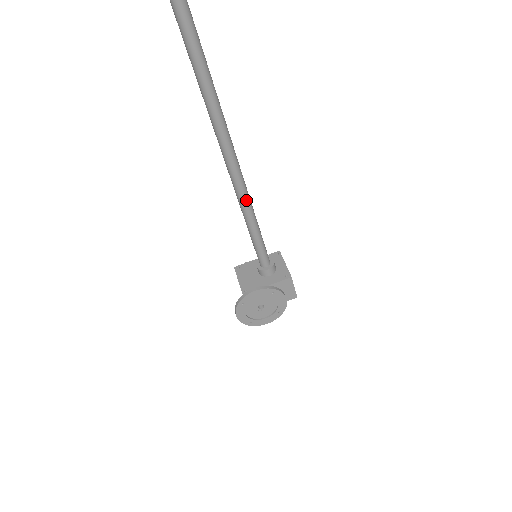
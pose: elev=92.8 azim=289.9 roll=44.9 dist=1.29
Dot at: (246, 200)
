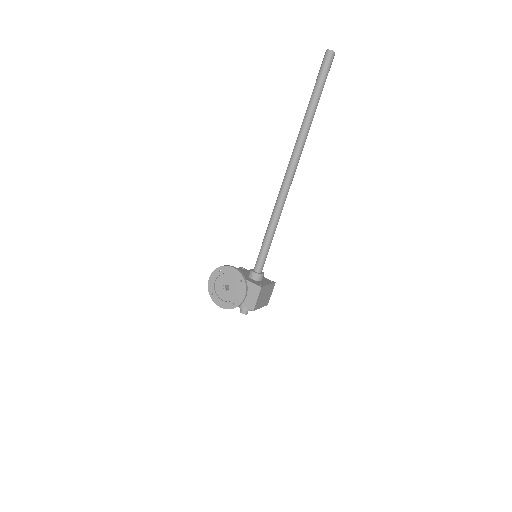
Dot at: (279, 206)
